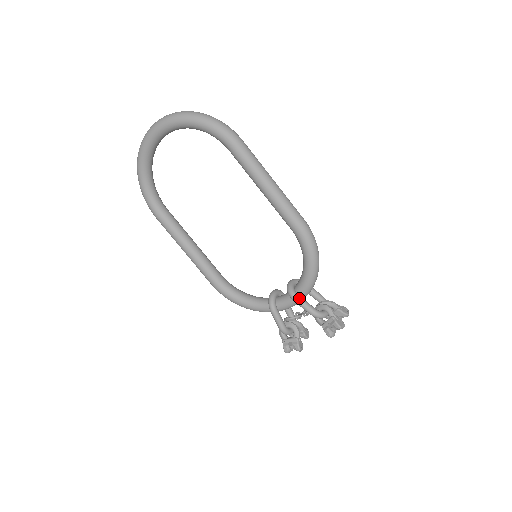
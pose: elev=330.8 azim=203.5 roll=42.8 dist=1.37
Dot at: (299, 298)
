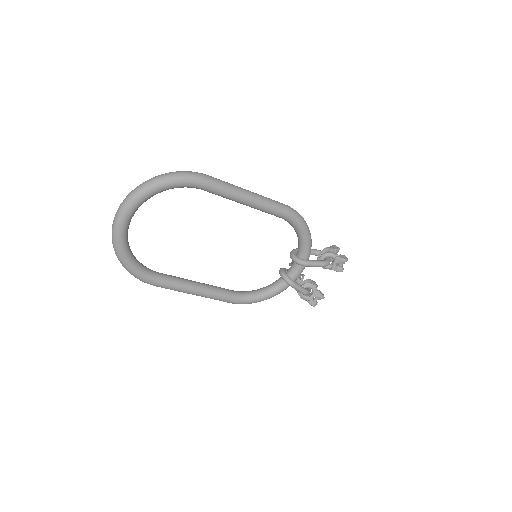
Dot at: (309, 262)
